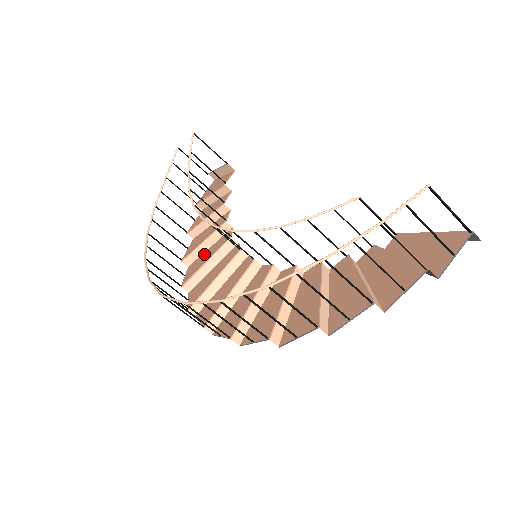
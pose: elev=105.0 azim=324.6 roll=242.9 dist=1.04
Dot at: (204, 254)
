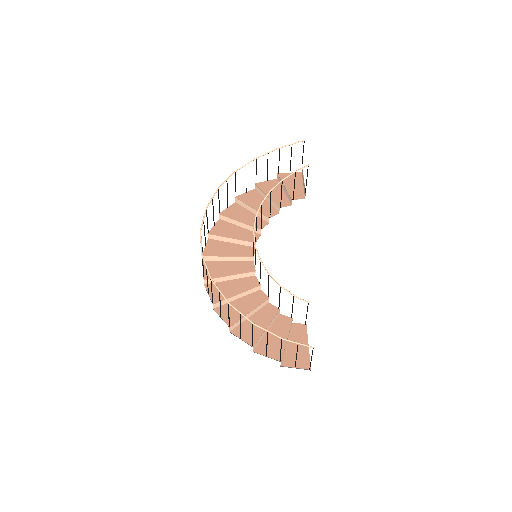
Dot at: (246, 212)
